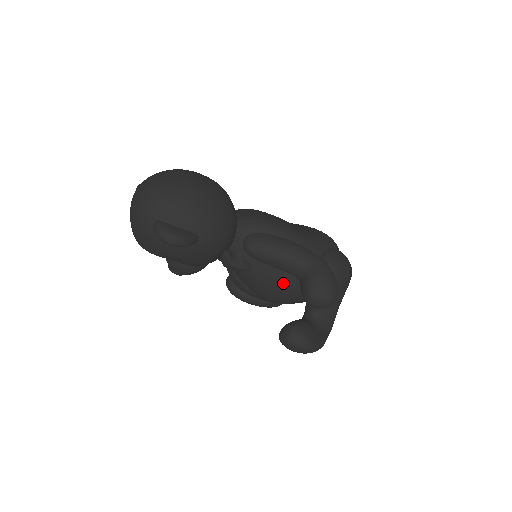
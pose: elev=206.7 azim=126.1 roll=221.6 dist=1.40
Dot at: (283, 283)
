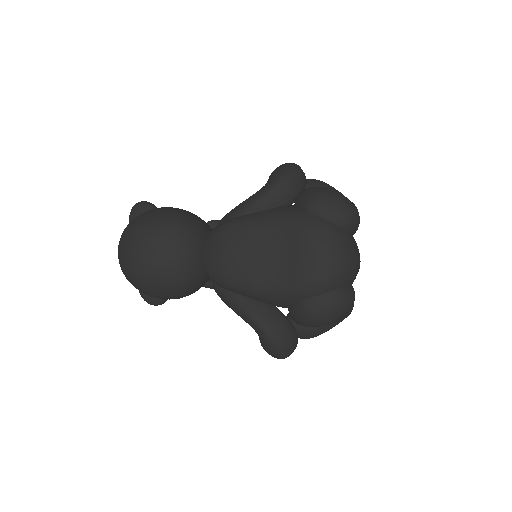
Dot at: occluded
